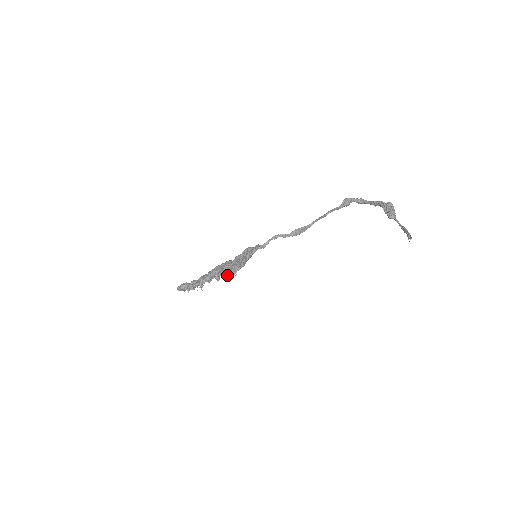
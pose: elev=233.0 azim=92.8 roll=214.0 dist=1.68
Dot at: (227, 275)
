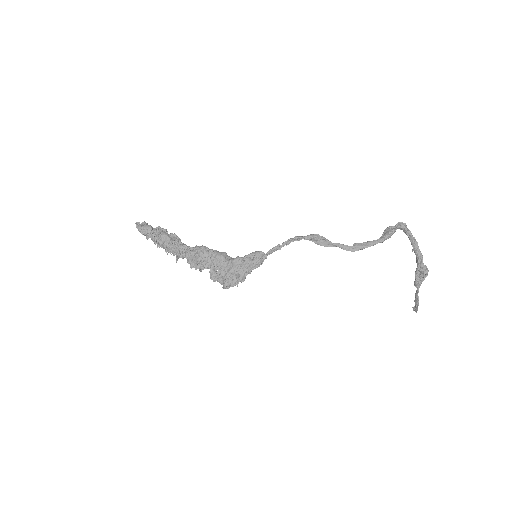
Dot at: occluded
